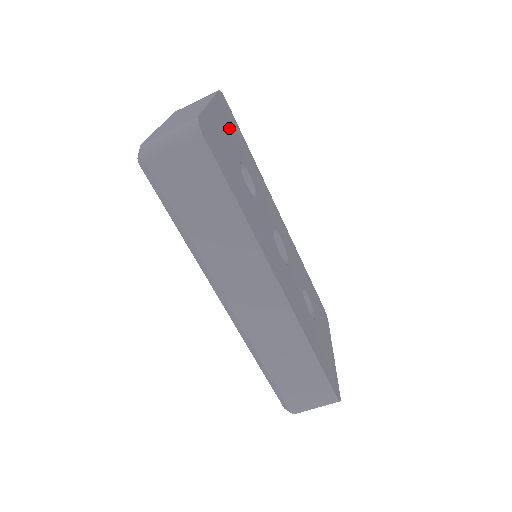
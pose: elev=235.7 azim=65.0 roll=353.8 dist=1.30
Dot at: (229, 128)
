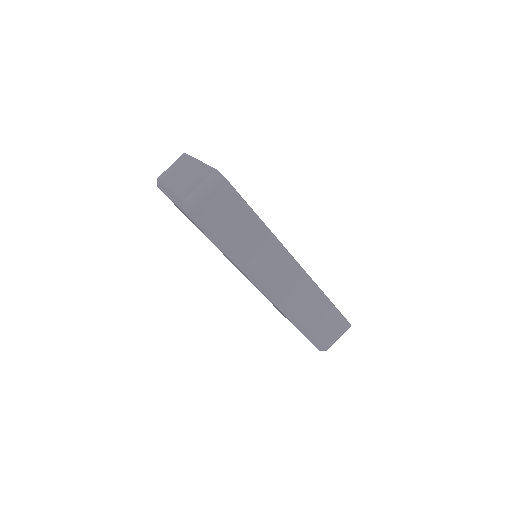
Dot at: occluded
